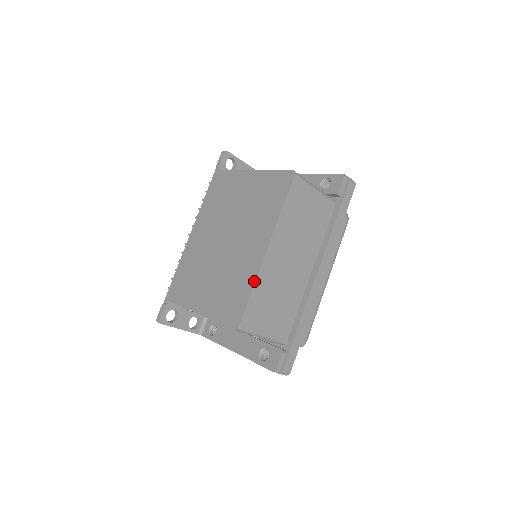
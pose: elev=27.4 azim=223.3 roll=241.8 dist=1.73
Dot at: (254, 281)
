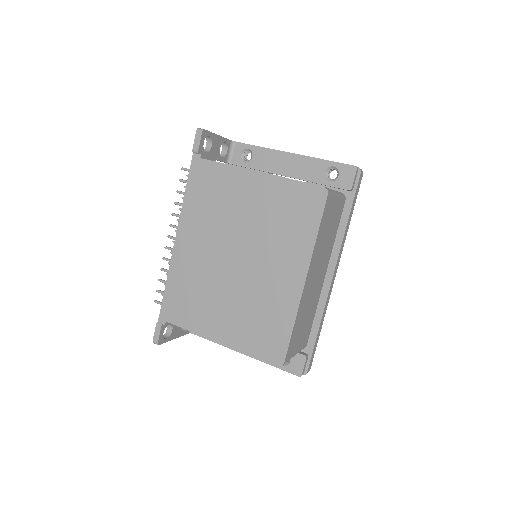
Dot at: (294, 317)
